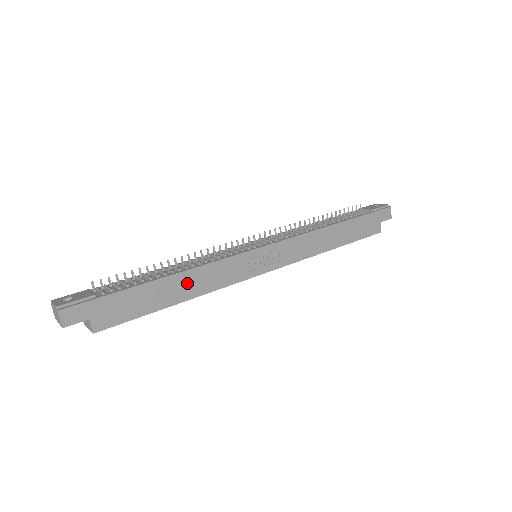
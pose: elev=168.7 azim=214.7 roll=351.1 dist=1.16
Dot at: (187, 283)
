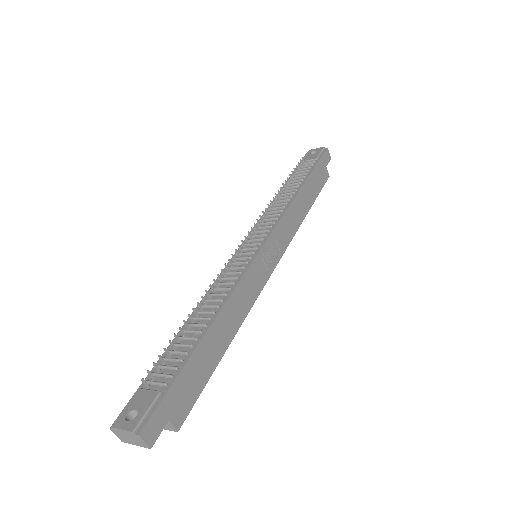
Dot at: (226, 321)
